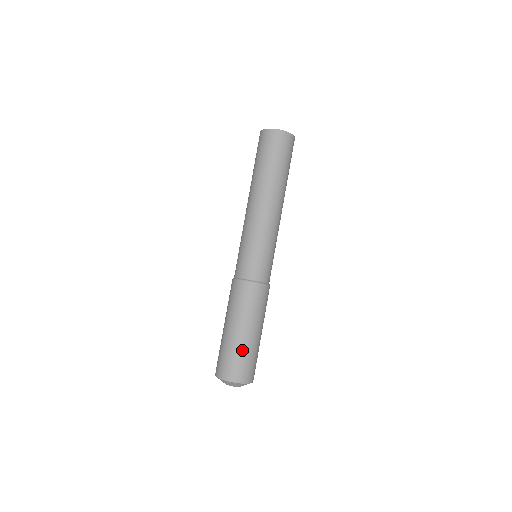
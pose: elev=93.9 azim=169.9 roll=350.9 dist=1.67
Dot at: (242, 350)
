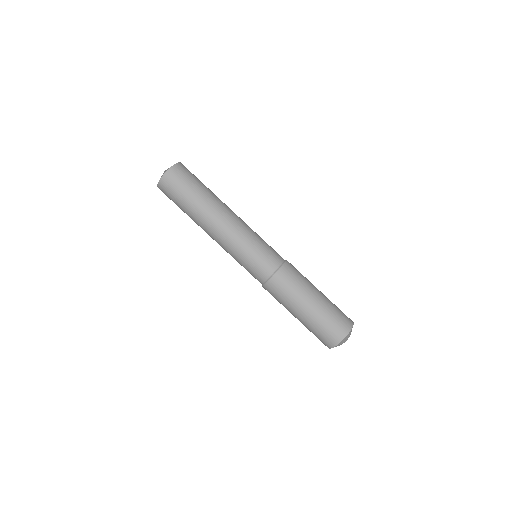
Dot at: (331, 305)
